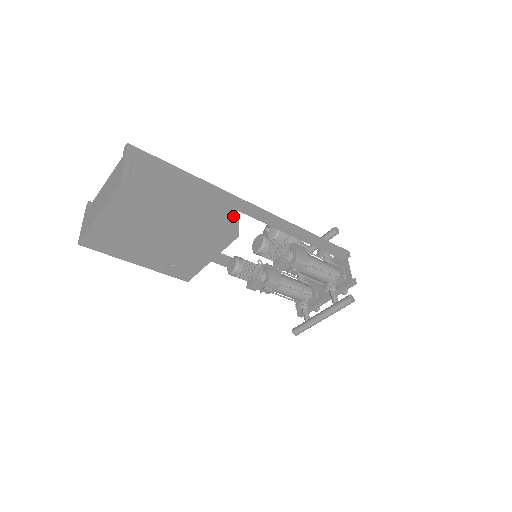
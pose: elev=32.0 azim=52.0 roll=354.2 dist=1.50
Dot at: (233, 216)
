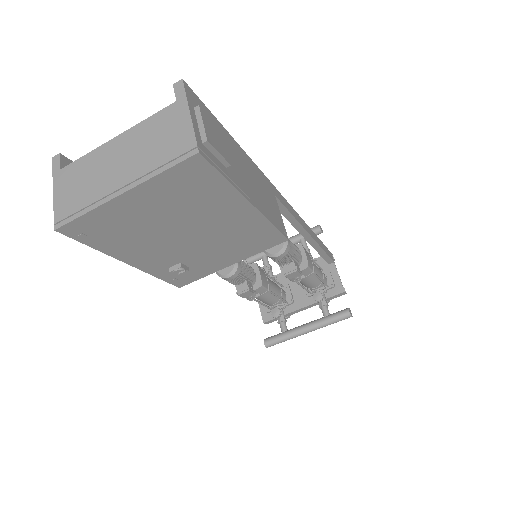
Dot at: (277, 211)
